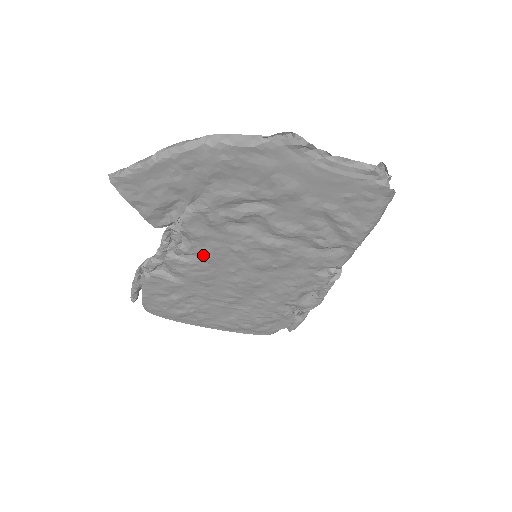
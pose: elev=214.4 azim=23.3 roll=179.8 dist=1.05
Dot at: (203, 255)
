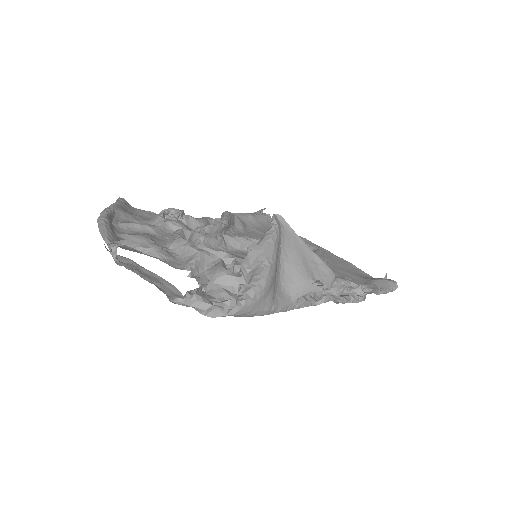
Dot at: occluded
